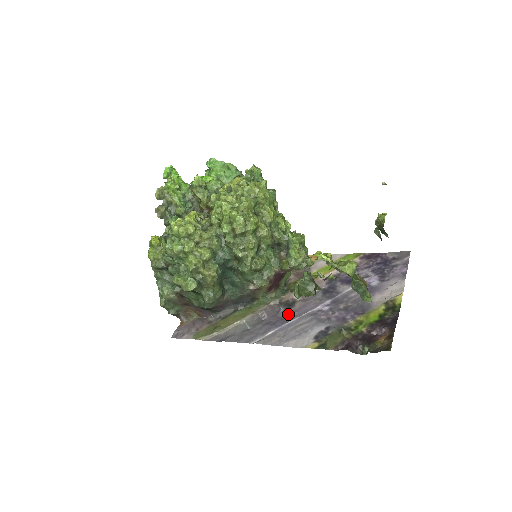
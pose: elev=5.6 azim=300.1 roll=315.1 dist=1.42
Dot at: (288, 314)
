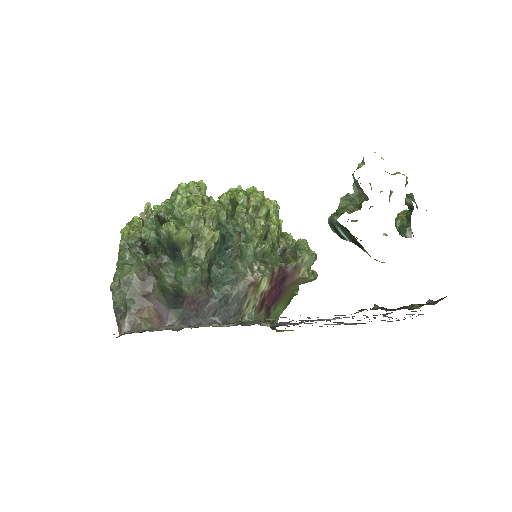
Dot at: (289, 321)
